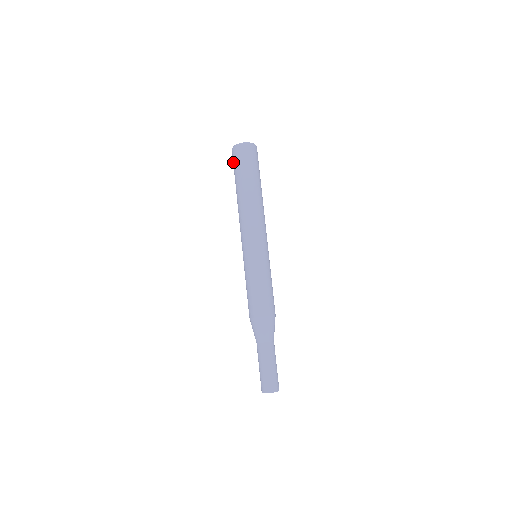
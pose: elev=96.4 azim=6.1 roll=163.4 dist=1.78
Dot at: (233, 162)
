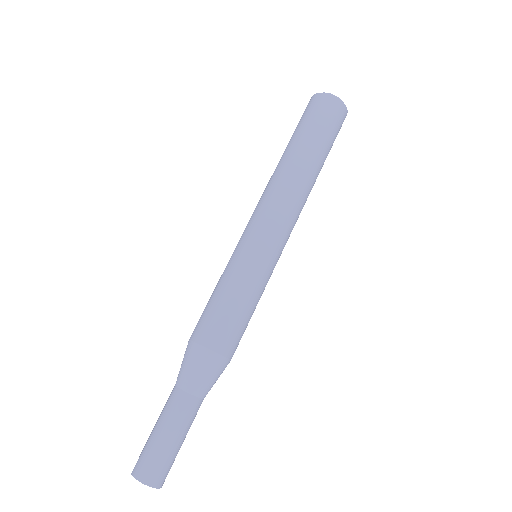
Dot at: occluded
